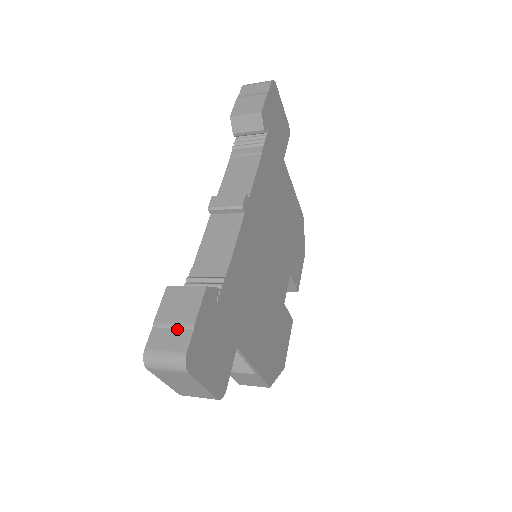
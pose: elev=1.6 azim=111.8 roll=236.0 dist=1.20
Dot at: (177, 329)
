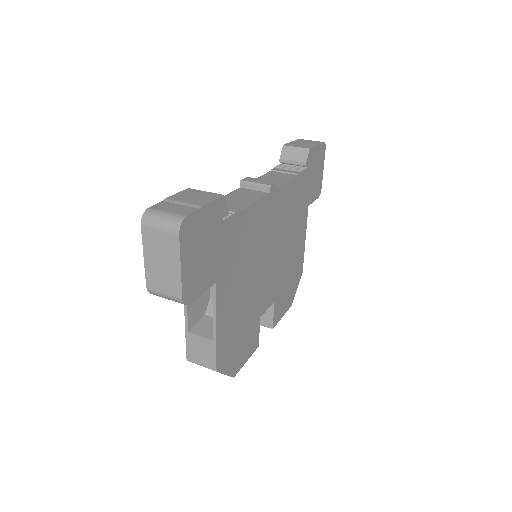
Dot at: (185, 205)
